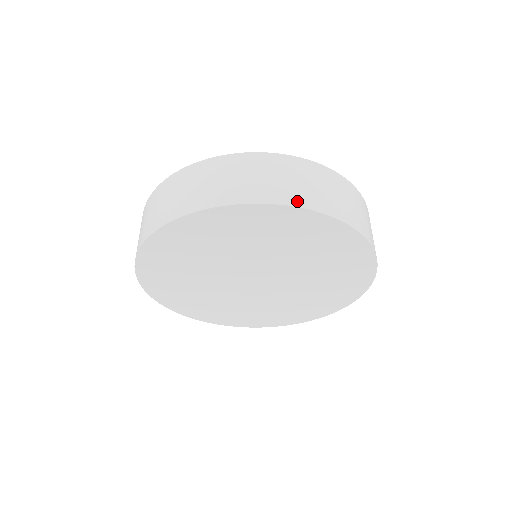
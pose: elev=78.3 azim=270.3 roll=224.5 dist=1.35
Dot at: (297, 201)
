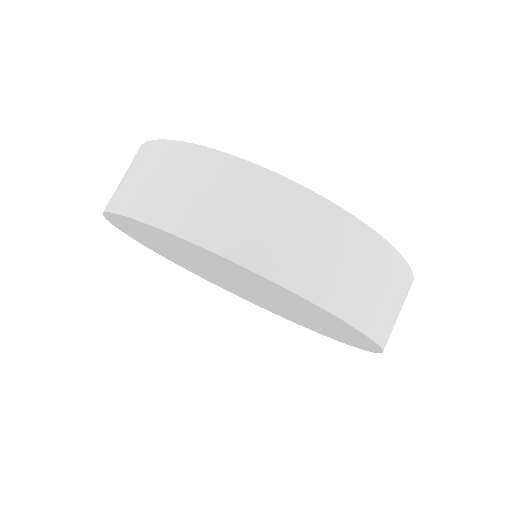
Dot at: (361, 320)
